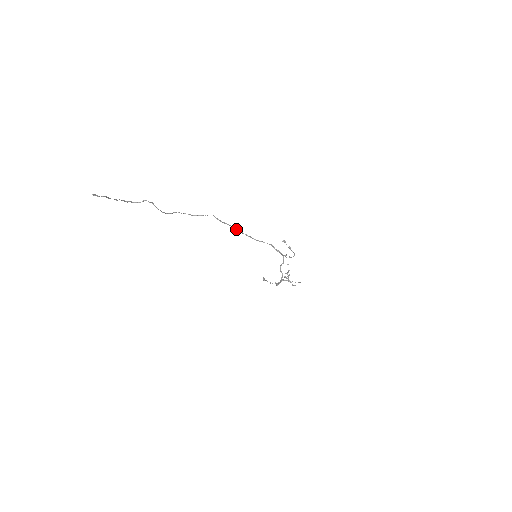
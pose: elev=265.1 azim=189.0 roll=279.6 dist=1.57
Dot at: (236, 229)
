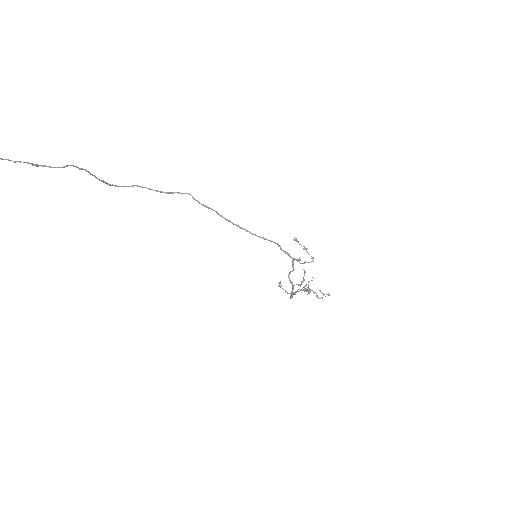
Dot at: (222, 216)
